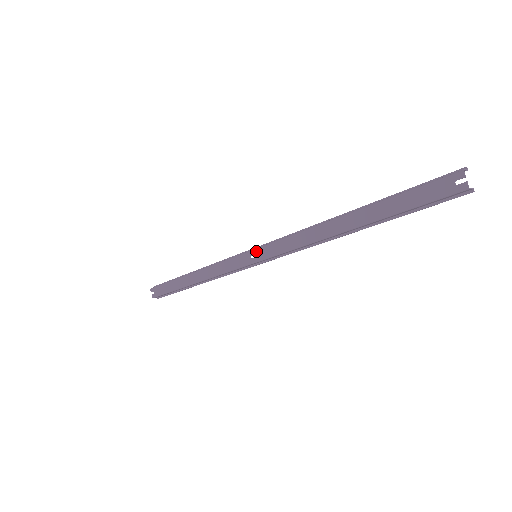
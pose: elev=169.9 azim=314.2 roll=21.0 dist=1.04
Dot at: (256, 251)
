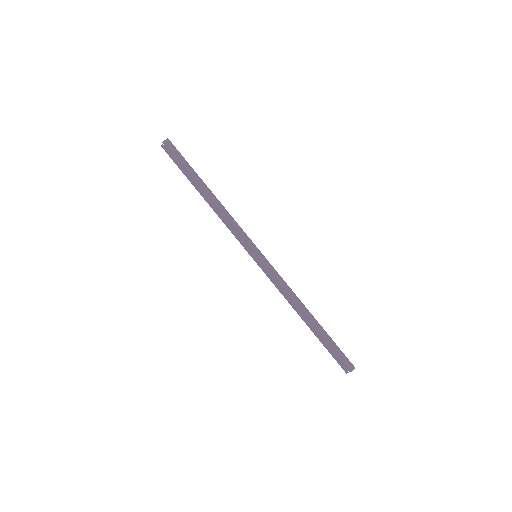
Dot at: (258, 259)
